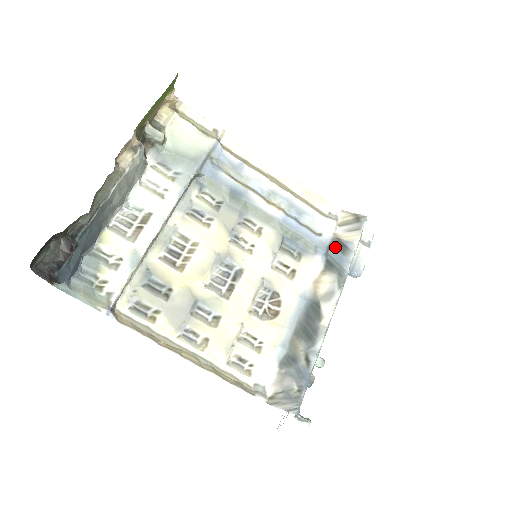
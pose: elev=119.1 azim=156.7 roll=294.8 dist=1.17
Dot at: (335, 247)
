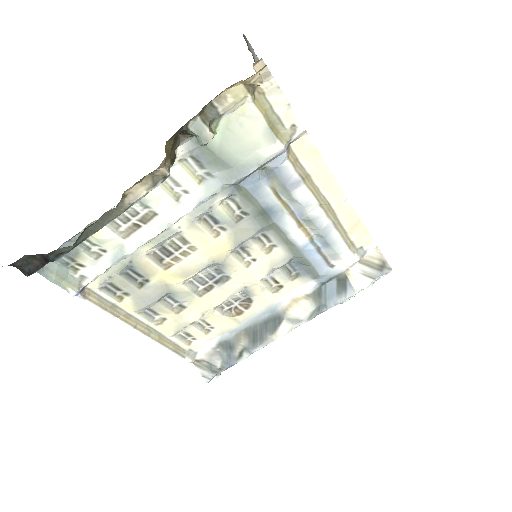
Dot at: (337, 282)
